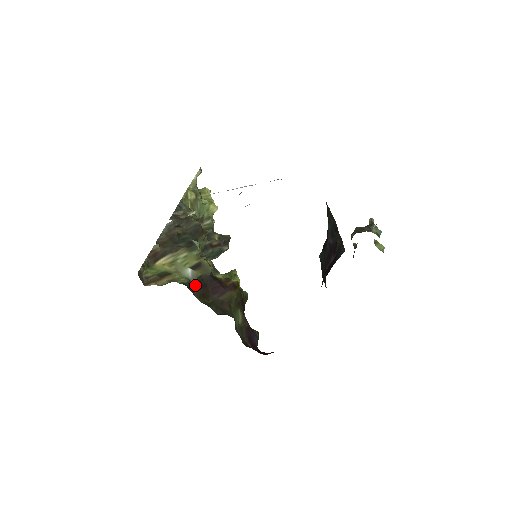
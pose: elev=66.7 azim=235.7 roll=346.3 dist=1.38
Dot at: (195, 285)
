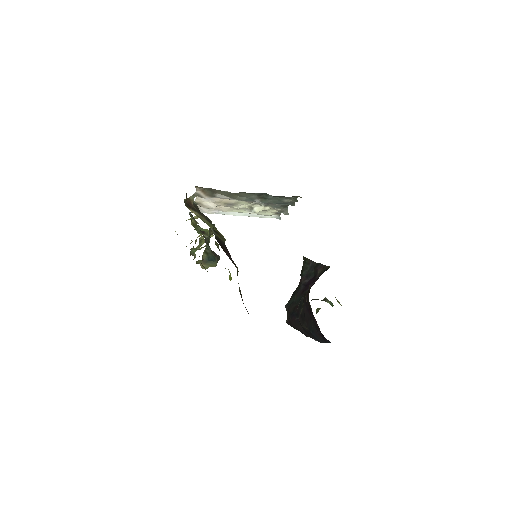
Dot at: (216, 238)
